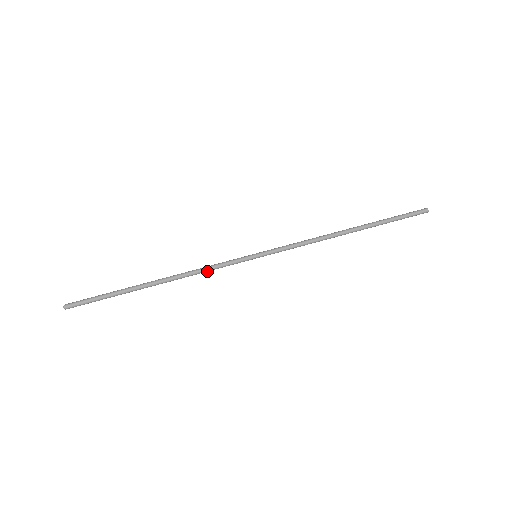
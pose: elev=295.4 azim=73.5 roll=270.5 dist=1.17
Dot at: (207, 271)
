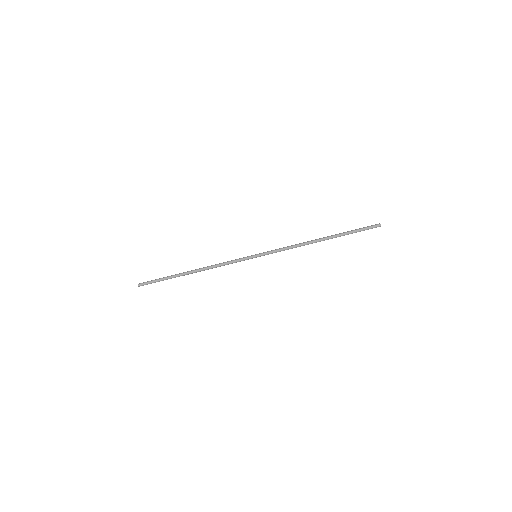
Dot at: (224, 265)
